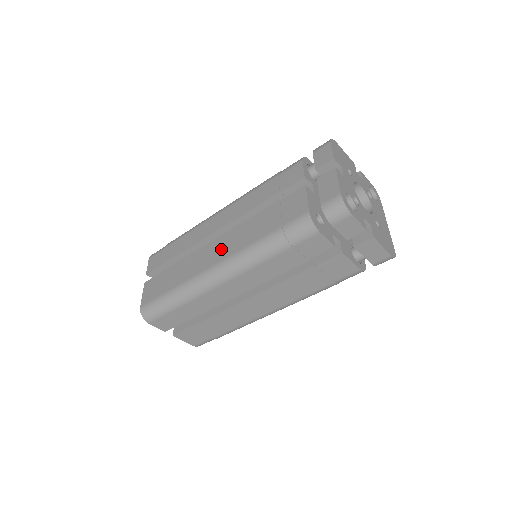
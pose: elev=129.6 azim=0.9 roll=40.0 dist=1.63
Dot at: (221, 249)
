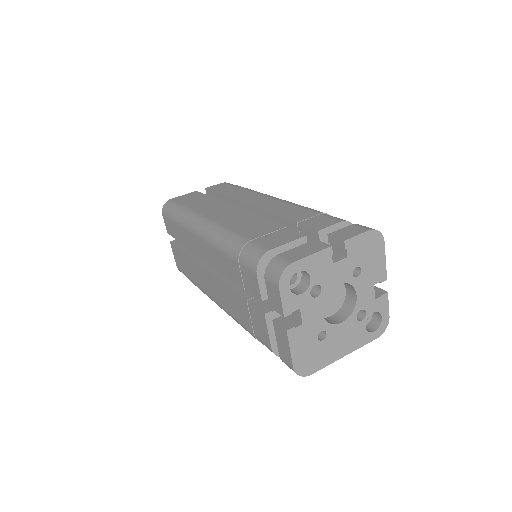
Dot at: (227, 215)
